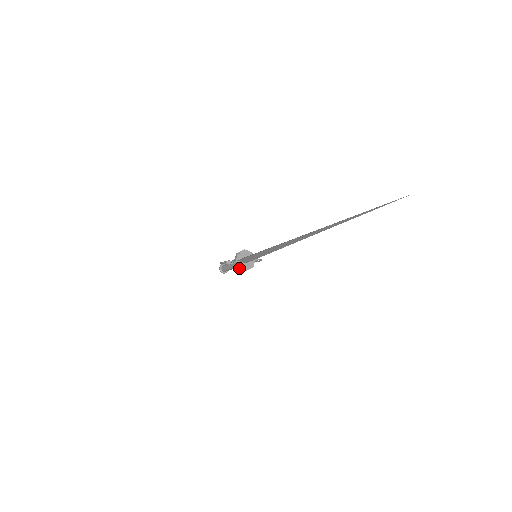
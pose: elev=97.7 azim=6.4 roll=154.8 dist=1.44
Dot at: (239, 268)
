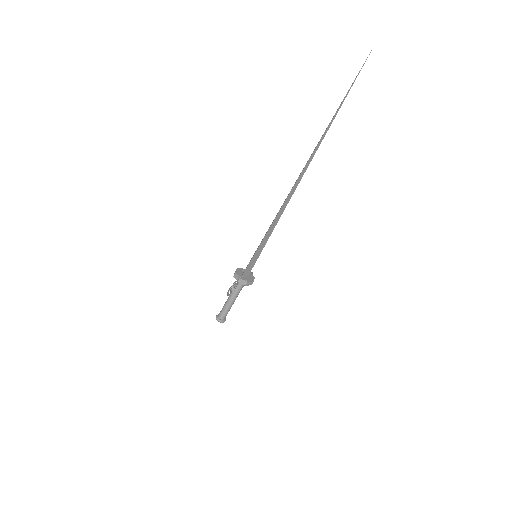
Dot at: (247, 283)
